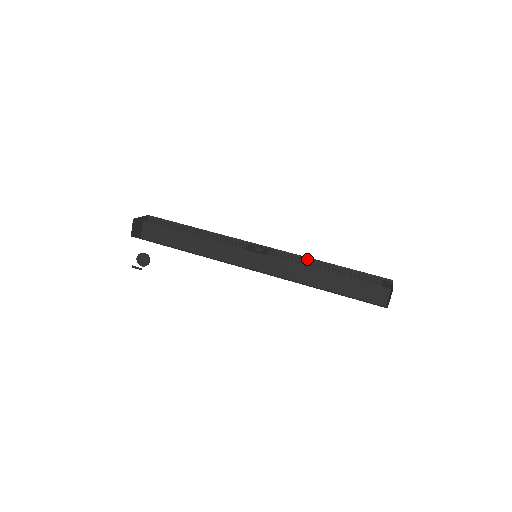
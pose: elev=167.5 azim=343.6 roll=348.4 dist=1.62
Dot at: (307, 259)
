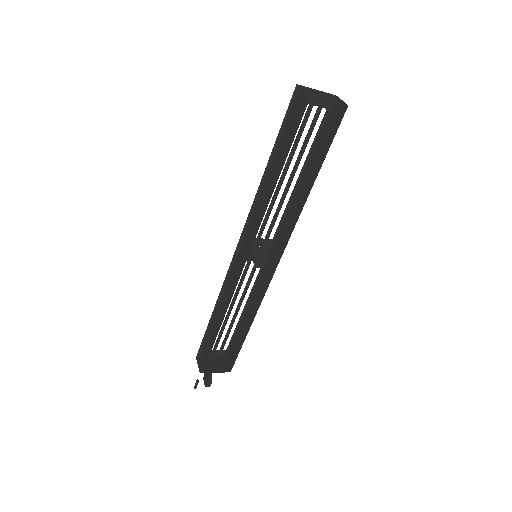
Dot at: occluded
